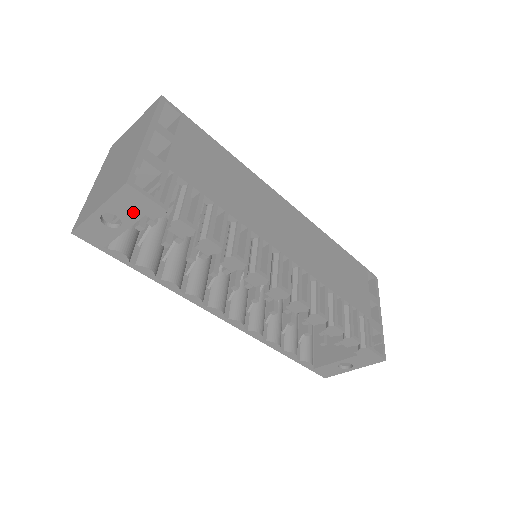
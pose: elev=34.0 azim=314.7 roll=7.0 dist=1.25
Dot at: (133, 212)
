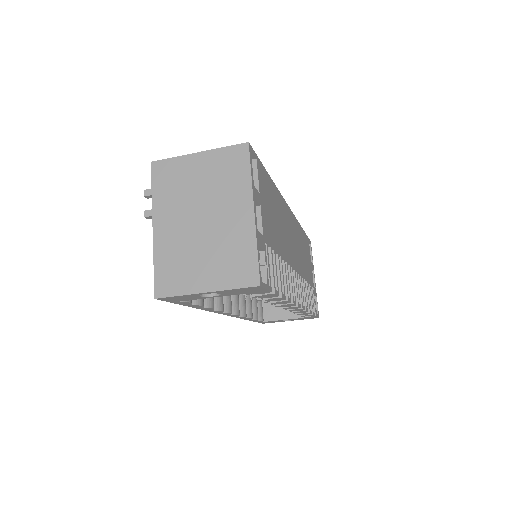
Dot at: (239, 293)
